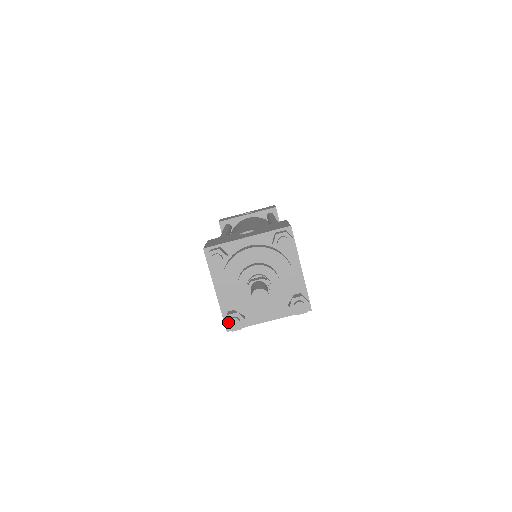
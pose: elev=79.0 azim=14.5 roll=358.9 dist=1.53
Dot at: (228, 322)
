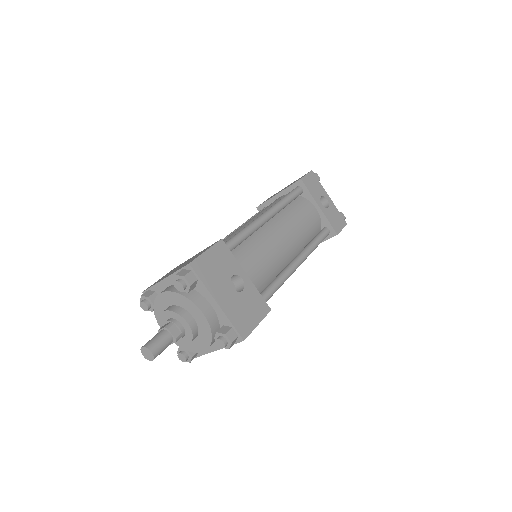
Dot at: (144, 298)
